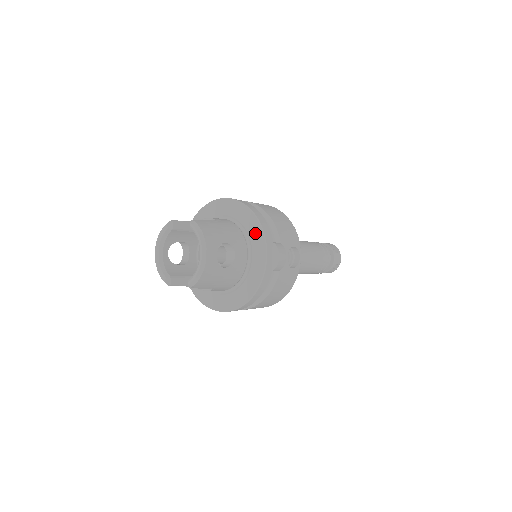
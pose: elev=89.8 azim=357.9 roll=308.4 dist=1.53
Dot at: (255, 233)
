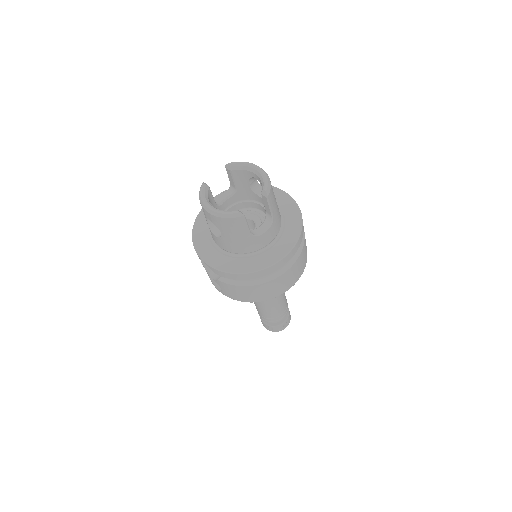
Dot at: occluded
